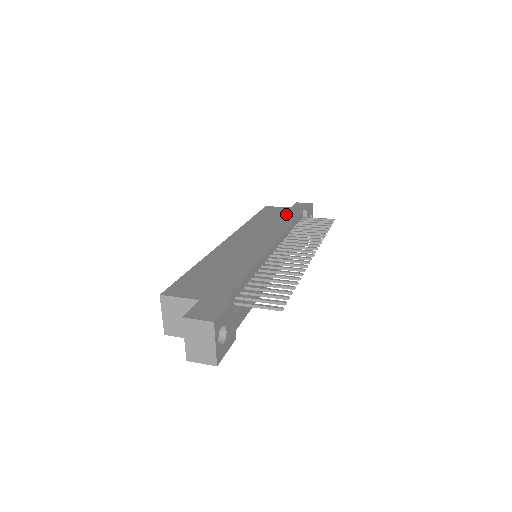
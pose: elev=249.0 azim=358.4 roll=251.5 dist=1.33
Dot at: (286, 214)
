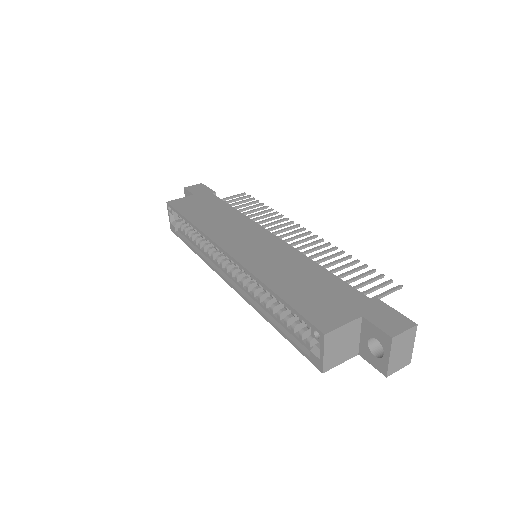
Dot at: (209, 203)
